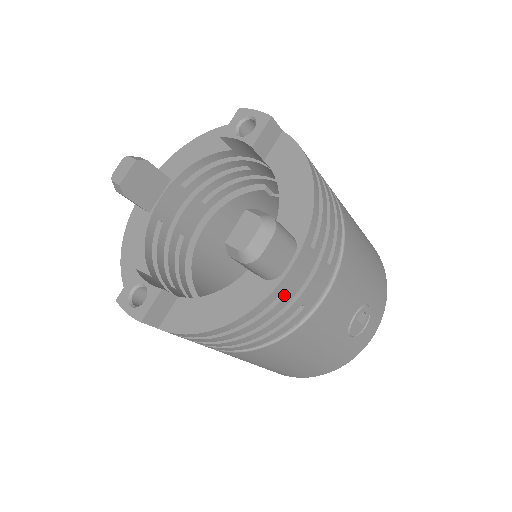
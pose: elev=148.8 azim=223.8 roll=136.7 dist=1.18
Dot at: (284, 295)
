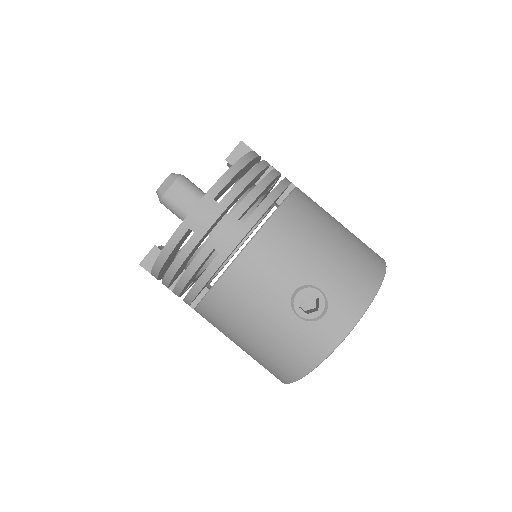
Dot at: (193, 233)
